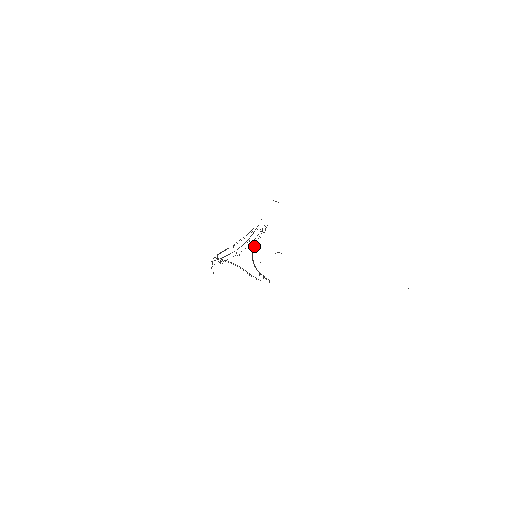
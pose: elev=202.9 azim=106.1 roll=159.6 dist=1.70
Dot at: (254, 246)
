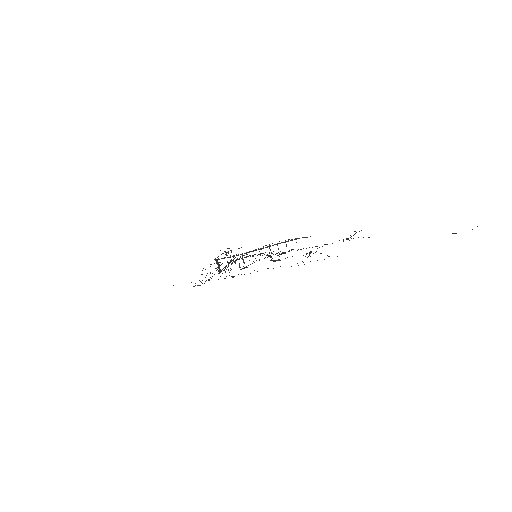
Dot at: (242, 256)
